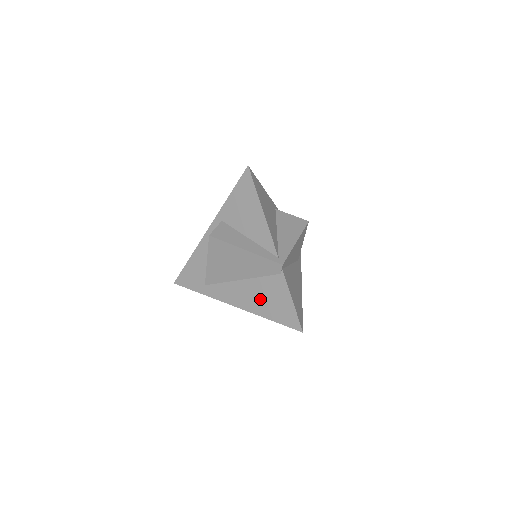
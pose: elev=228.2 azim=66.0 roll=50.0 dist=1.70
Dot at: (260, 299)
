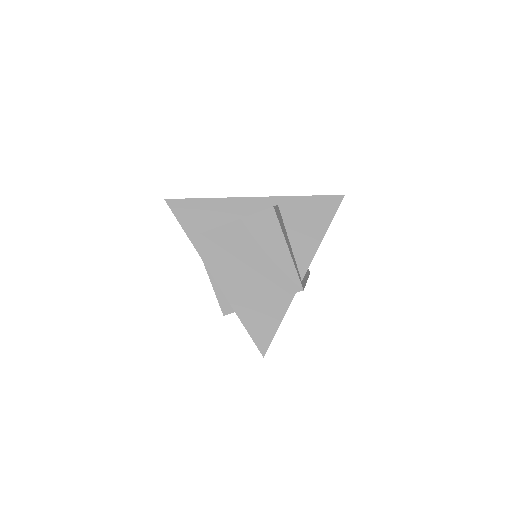
Dot at: (249, 296)
